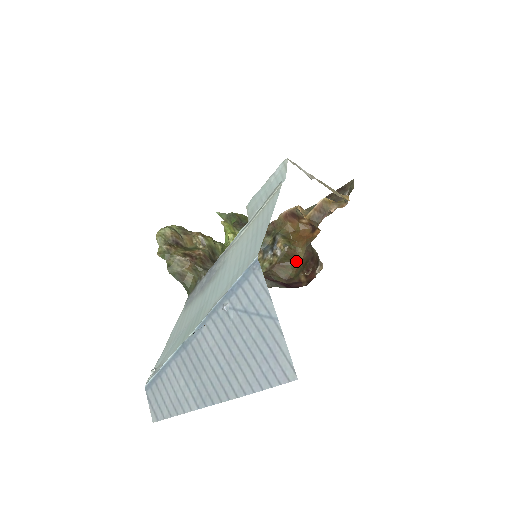
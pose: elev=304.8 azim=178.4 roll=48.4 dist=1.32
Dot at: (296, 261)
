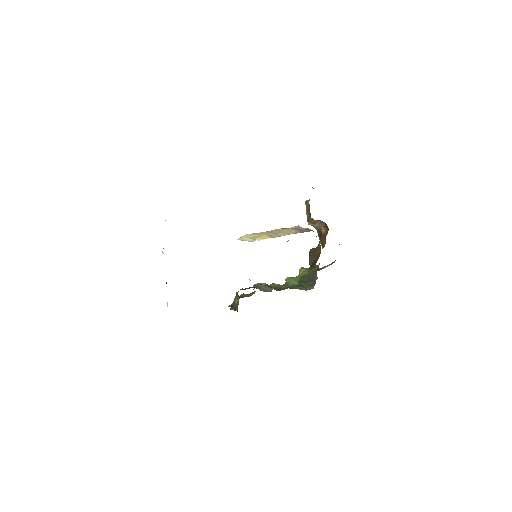
Dot at: (320, 253)
